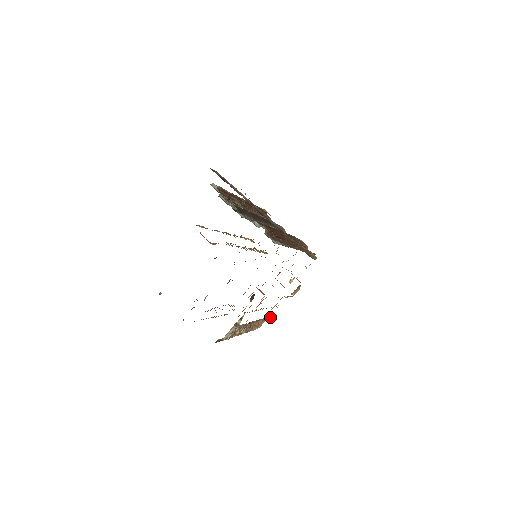
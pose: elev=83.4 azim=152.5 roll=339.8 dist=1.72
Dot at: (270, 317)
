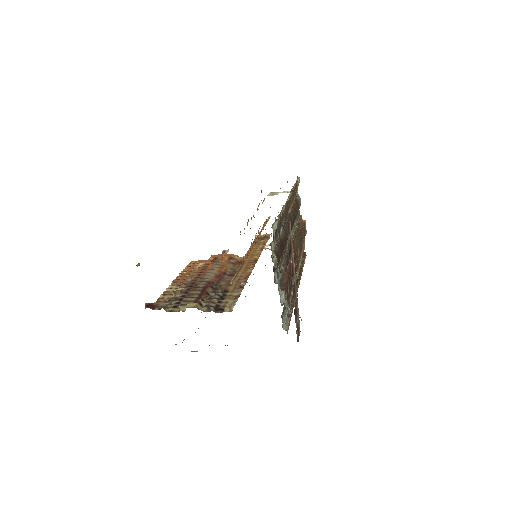
Dot at: occluded
